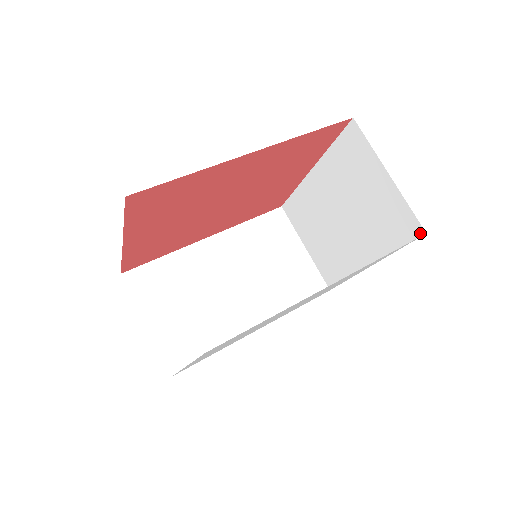
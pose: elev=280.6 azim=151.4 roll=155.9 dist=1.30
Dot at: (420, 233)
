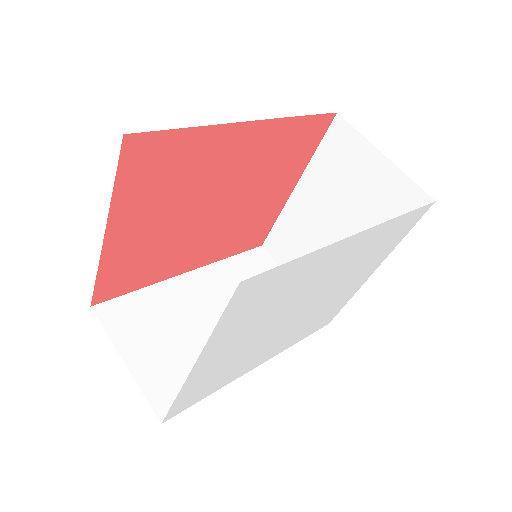
Dot at: occluded
